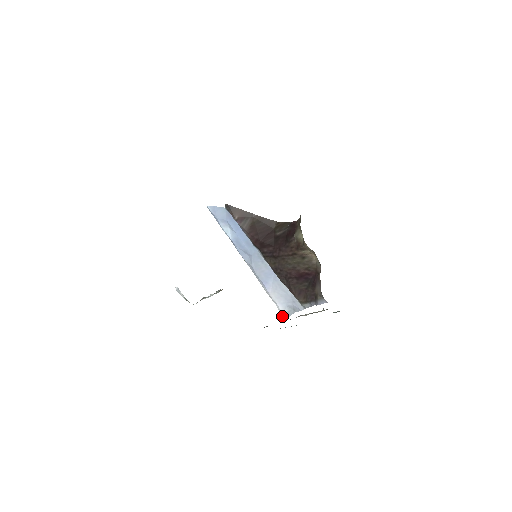
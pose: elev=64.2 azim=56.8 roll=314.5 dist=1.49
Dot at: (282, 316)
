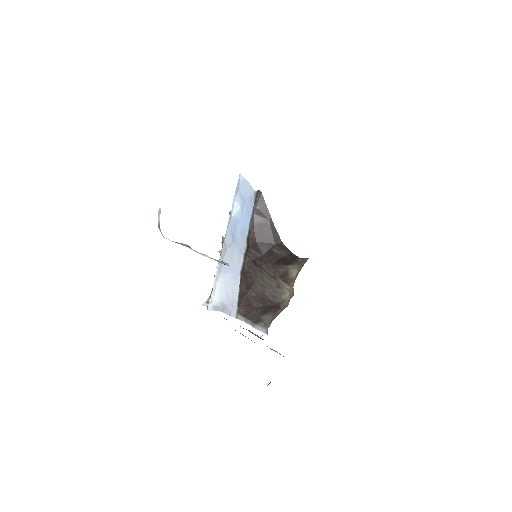
Dot at: (206, 303)
